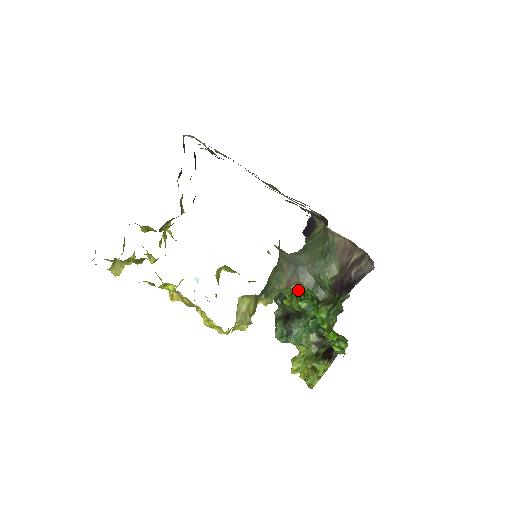
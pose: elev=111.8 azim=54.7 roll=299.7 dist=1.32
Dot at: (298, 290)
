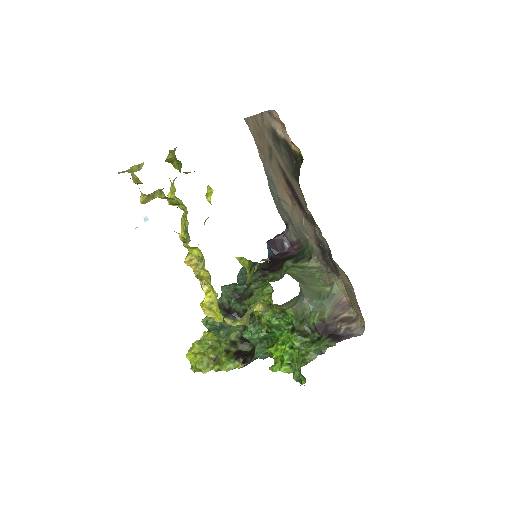
Dot at: (283, 310)
